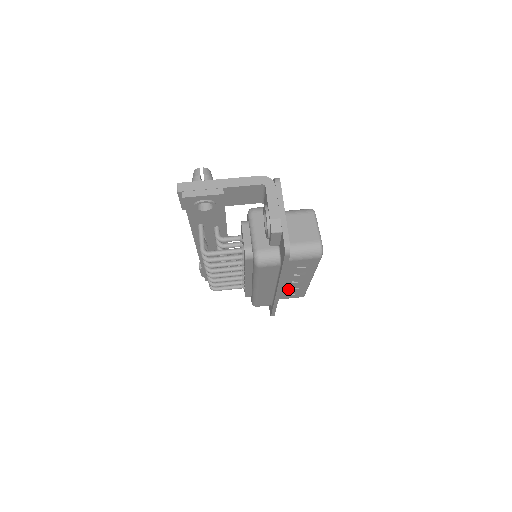
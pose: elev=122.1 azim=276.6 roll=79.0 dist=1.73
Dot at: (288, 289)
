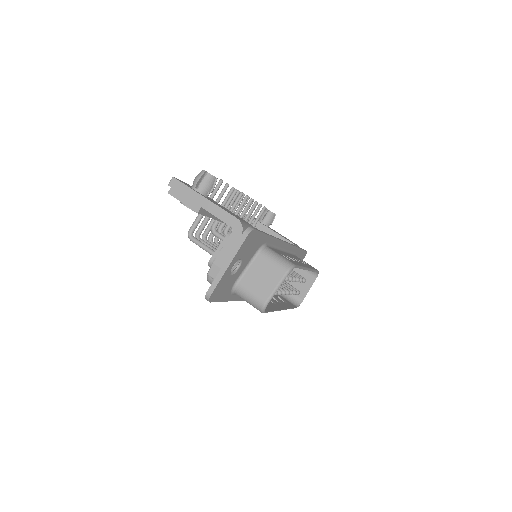
Dot at: occluded
